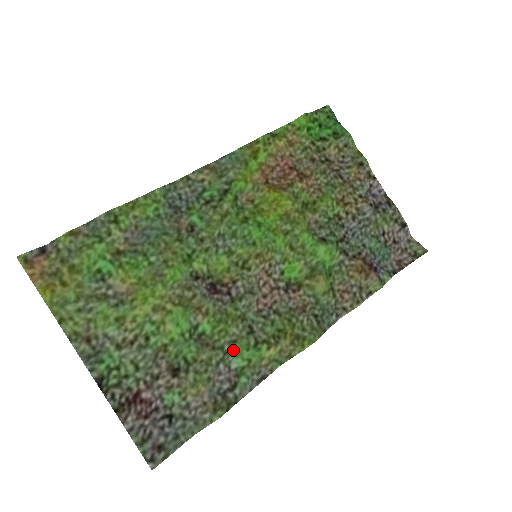
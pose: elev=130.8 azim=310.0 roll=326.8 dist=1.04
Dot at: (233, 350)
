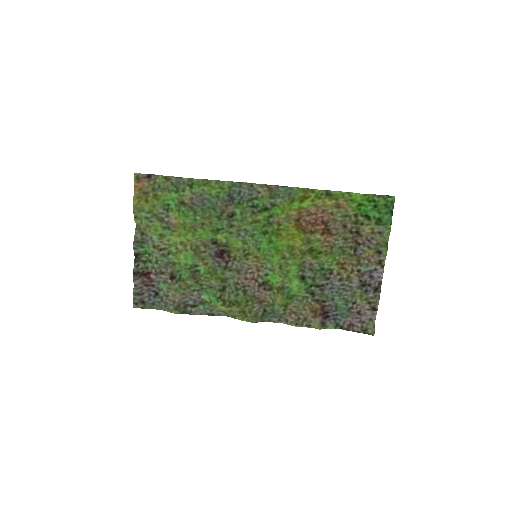
Dot at: (208, 290)
